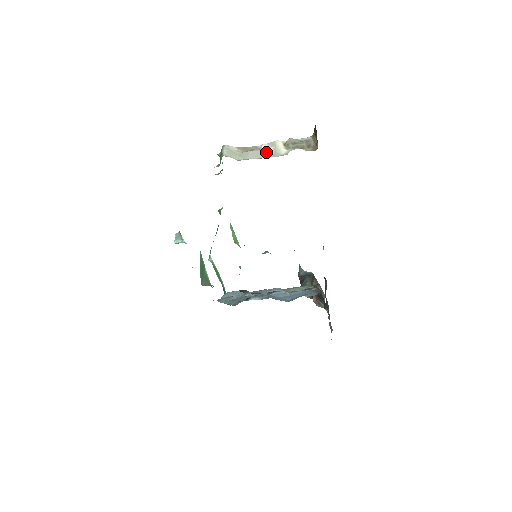
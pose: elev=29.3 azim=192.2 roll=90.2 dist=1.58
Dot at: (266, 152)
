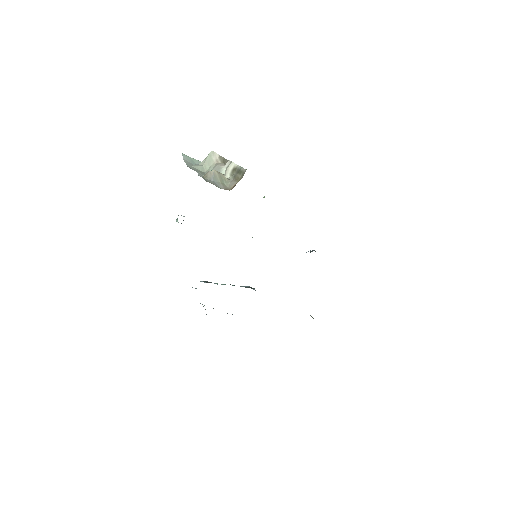
Dot at: (222, 171)
